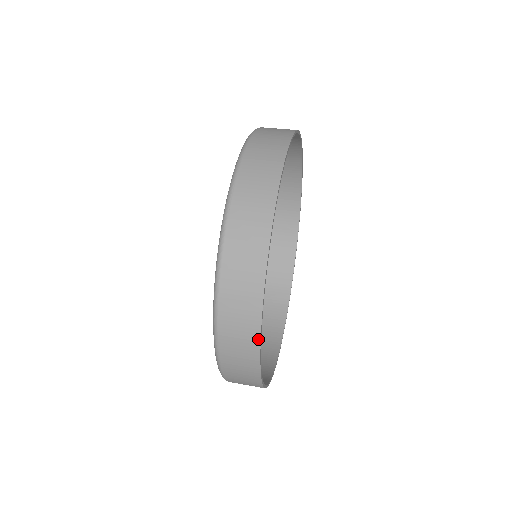
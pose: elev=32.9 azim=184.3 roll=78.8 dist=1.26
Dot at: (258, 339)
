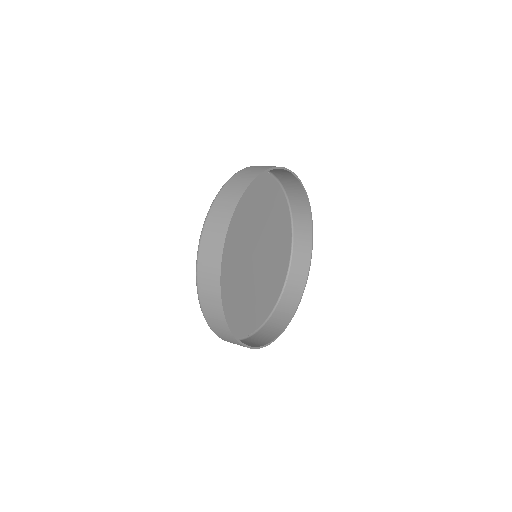
Dot at: (220, 260)
